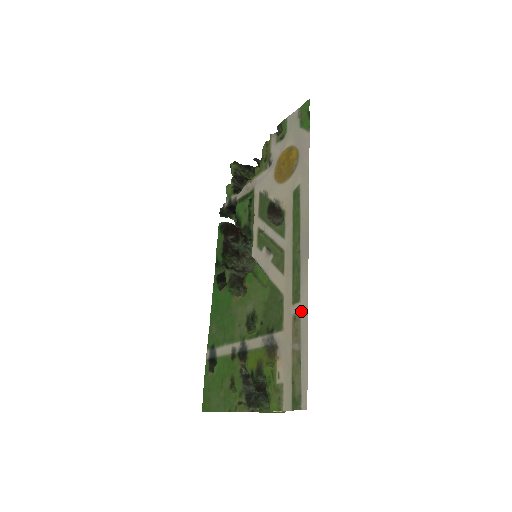
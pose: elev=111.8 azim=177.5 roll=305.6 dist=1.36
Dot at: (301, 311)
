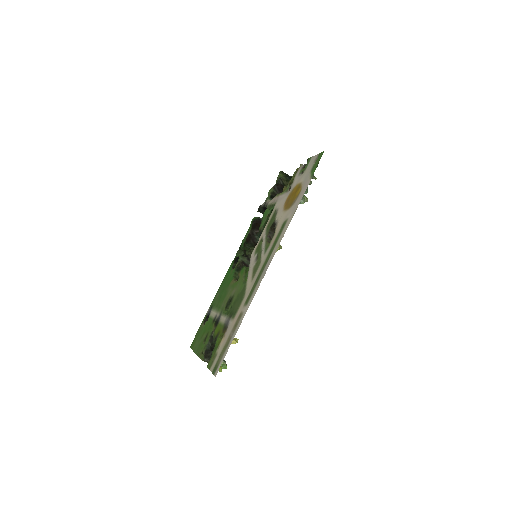
Dot at: (244, 312)
